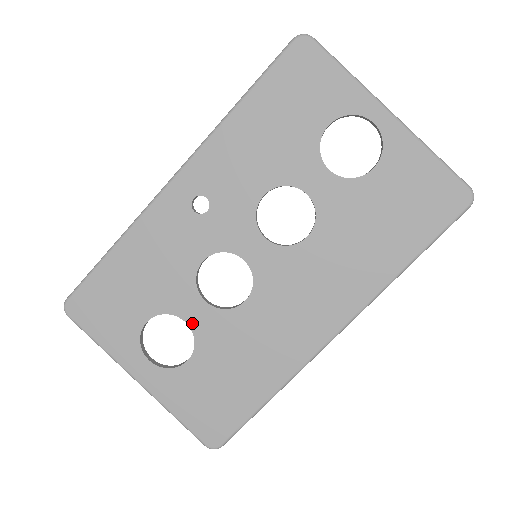
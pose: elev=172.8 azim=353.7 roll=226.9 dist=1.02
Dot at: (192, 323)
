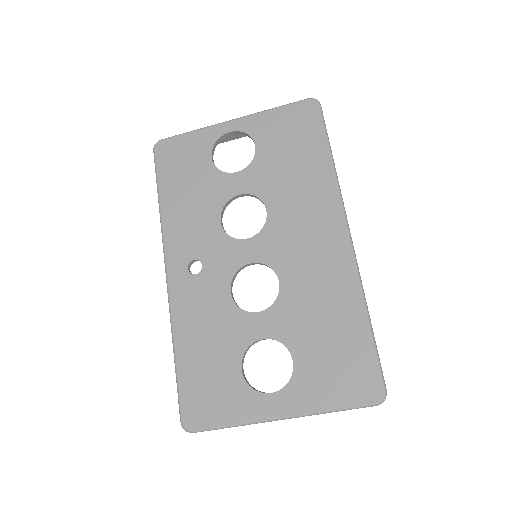
Dot at: (267, 335)
